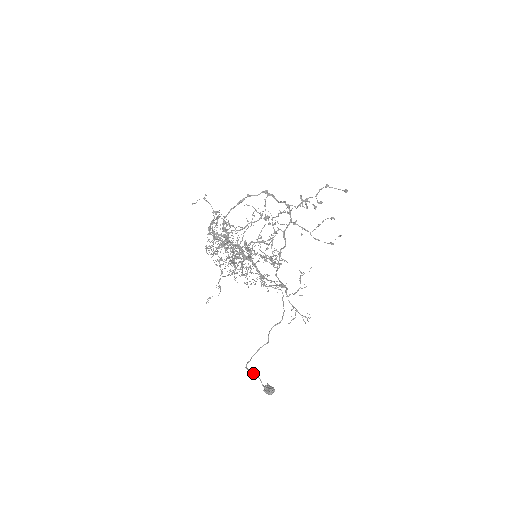
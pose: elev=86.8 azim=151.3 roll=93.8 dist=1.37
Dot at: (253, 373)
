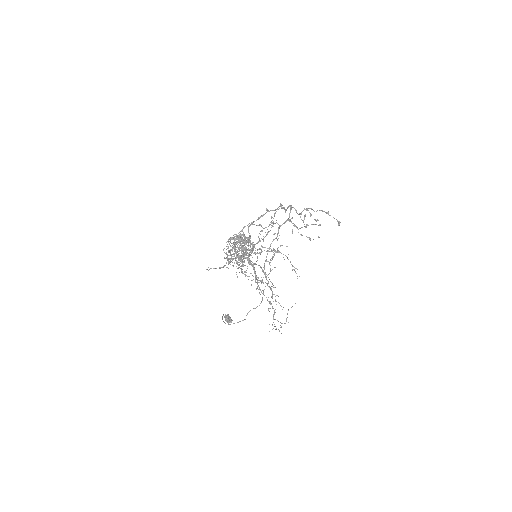
Dot at: (223, 315)
